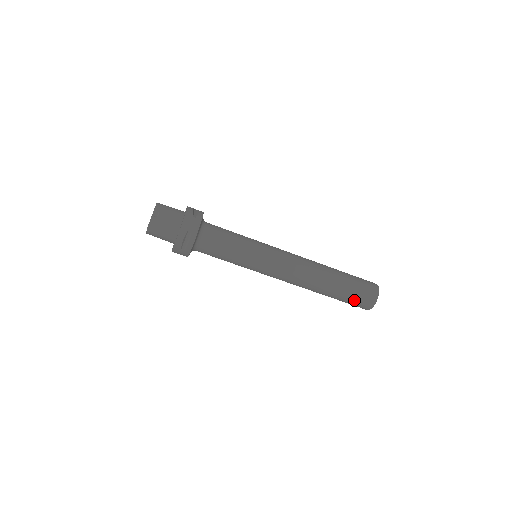
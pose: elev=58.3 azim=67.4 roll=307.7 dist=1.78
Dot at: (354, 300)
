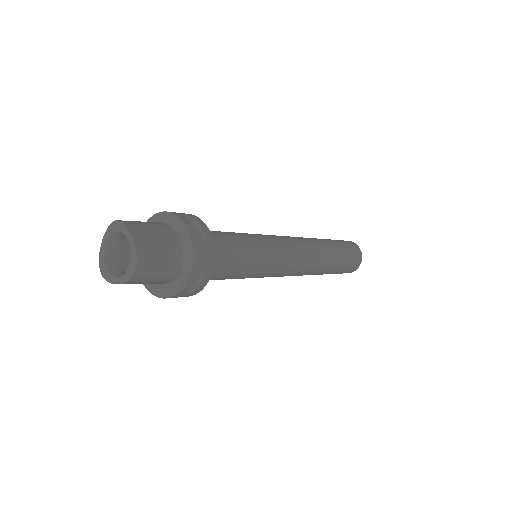
Dot at: occluded
